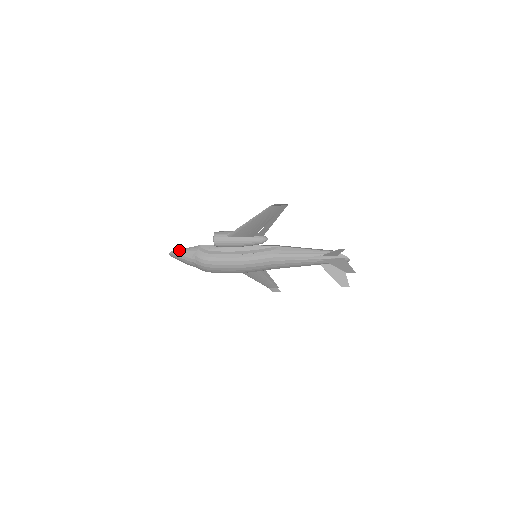
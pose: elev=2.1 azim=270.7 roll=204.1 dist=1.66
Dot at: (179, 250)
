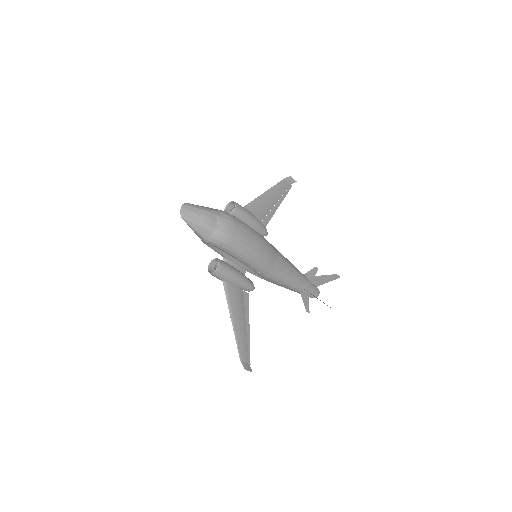
Dot at: (195, 205)
